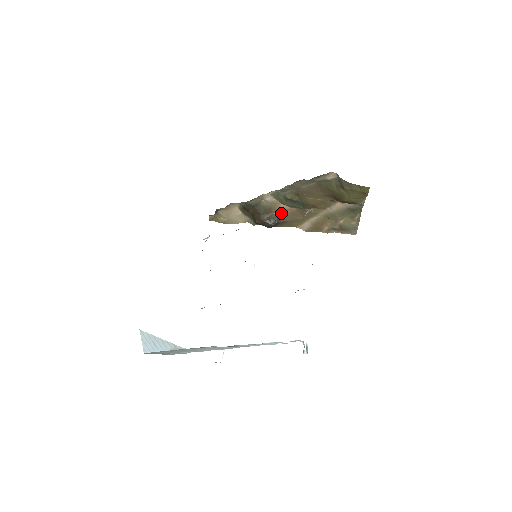
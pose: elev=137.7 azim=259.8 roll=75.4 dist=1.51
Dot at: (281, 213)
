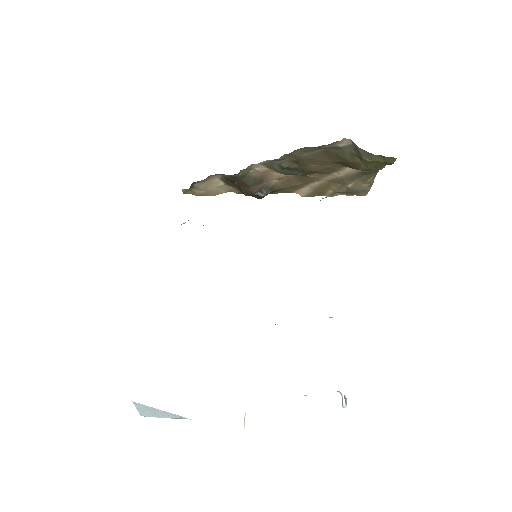
Dot at: (275, 181)
